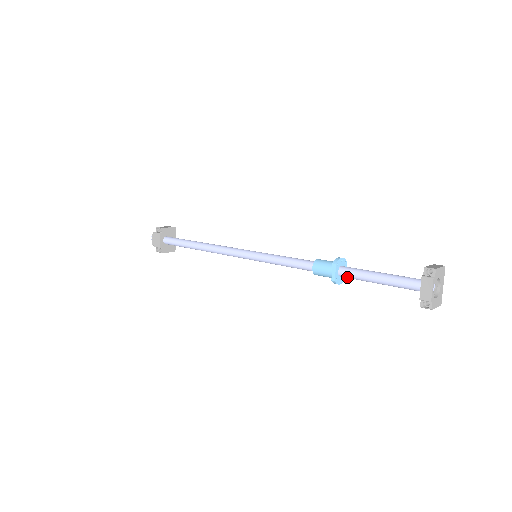
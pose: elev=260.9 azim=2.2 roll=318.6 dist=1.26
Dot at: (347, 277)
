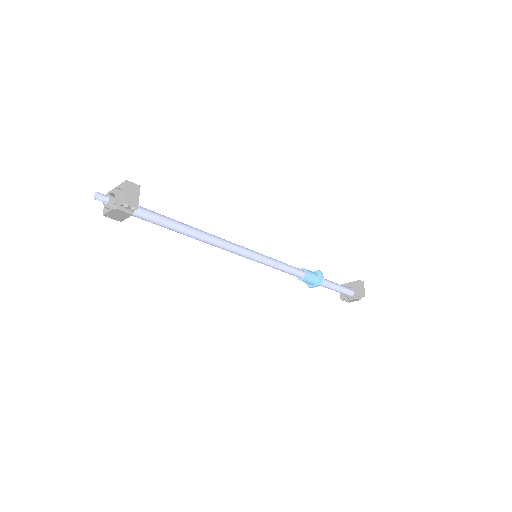
Dot at: occluded
